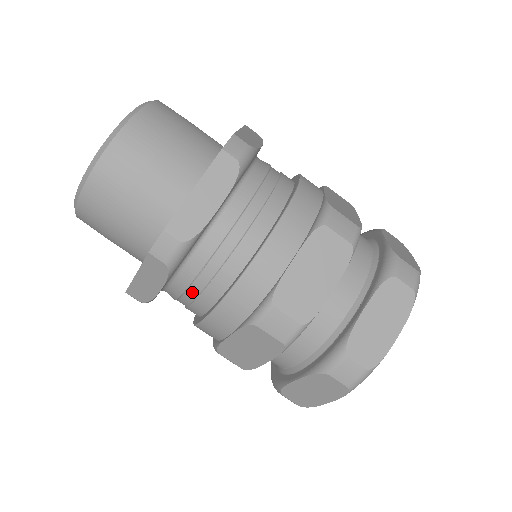
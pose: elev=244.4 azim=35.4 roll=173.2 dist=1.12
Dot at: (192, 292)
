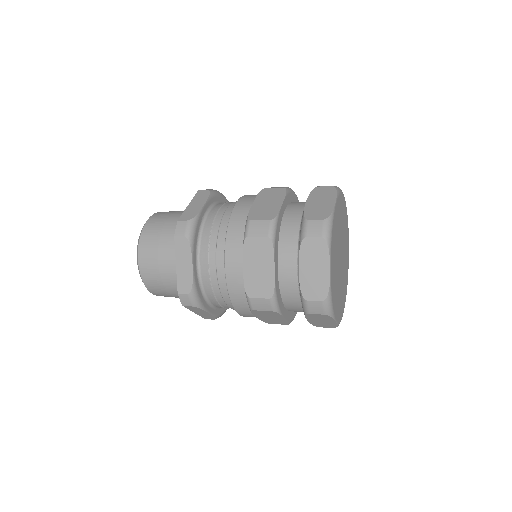
Dot at: (212, 260)
